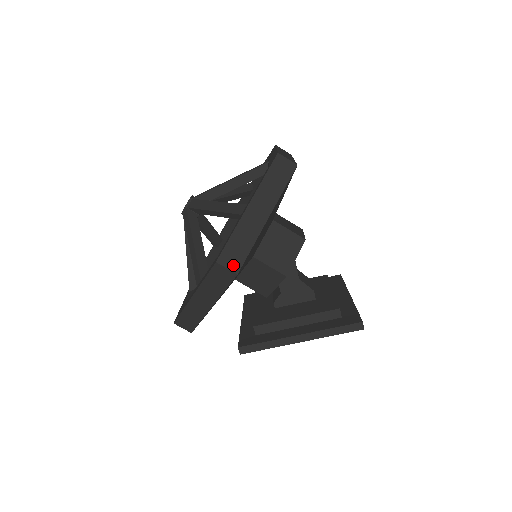
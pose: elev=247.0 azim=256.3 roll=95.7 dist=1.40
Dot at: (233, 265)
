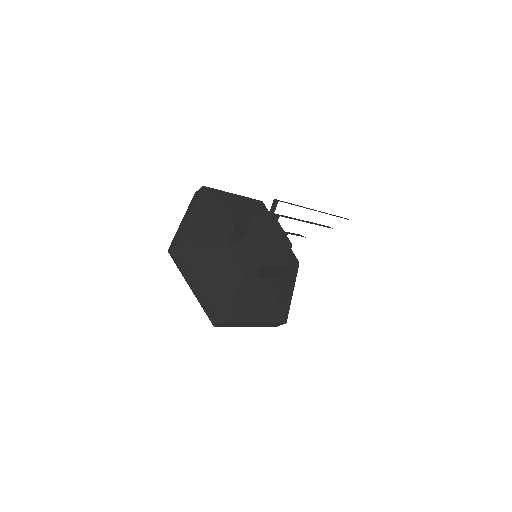
Dot at: (174, 244)
